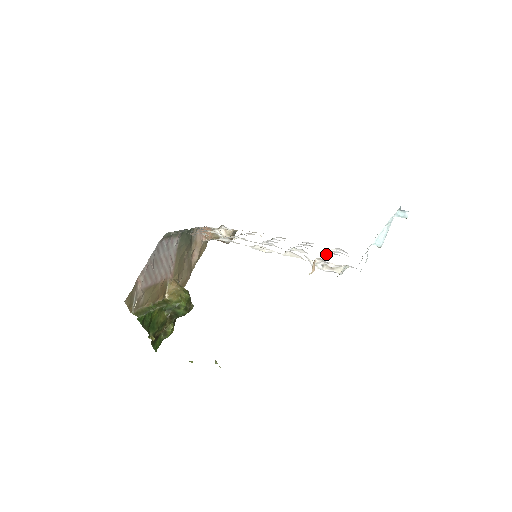
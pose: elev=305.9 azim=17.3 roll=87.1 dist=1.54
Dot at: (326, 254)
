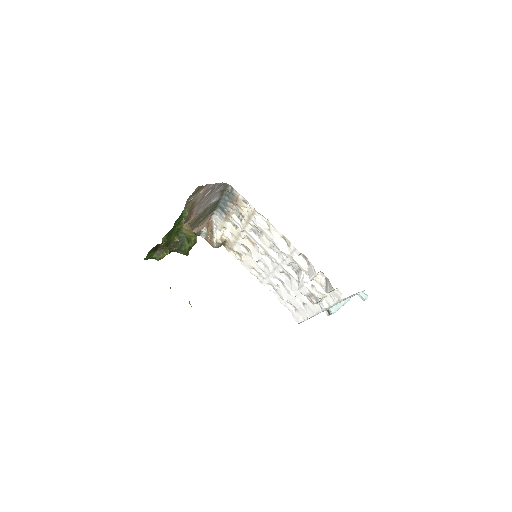
Dot at: (294, 295)
